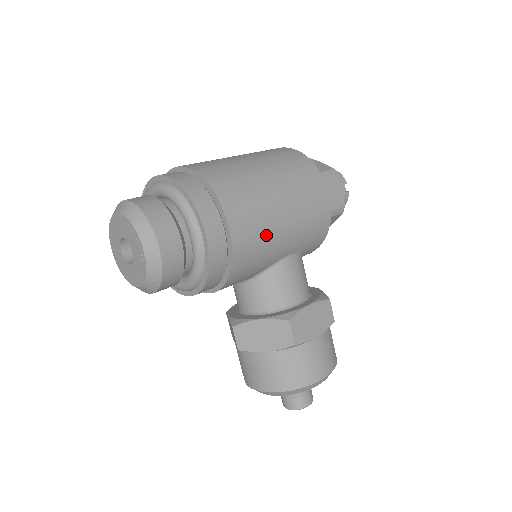
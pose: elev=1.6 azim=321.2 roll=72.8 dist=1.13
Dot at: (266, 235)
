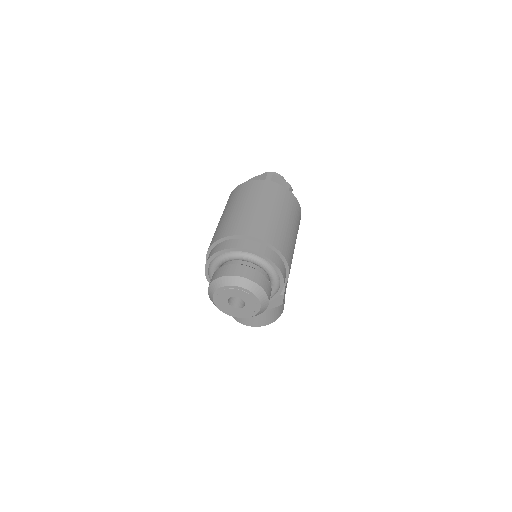
Dot at: occluded
